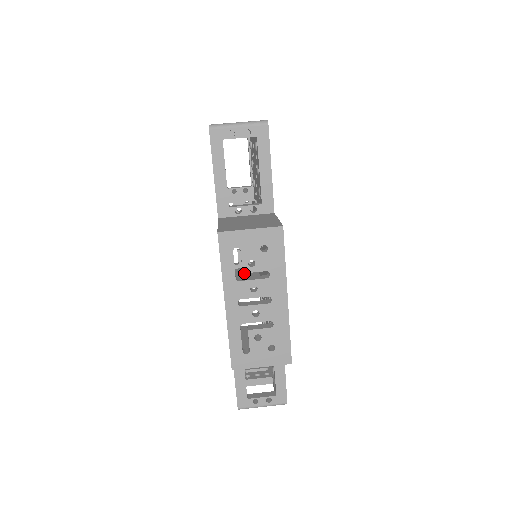
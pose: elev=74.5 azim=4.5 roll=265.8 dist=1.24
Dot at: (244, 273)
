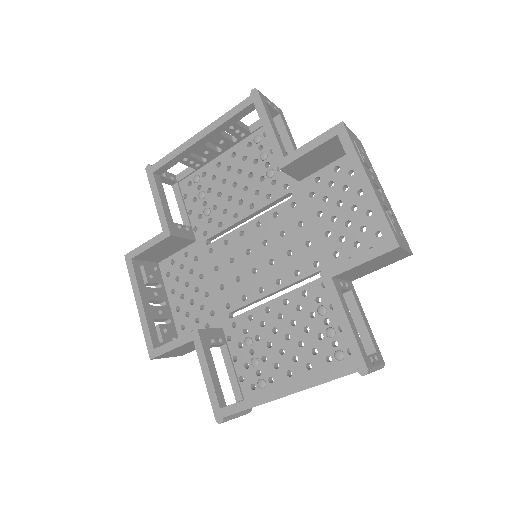
Dot at: occluded
